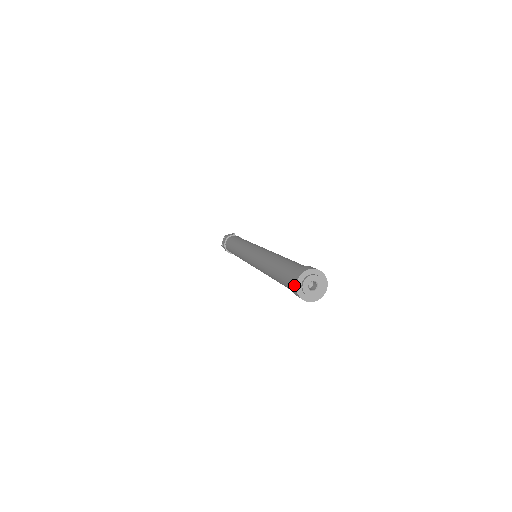
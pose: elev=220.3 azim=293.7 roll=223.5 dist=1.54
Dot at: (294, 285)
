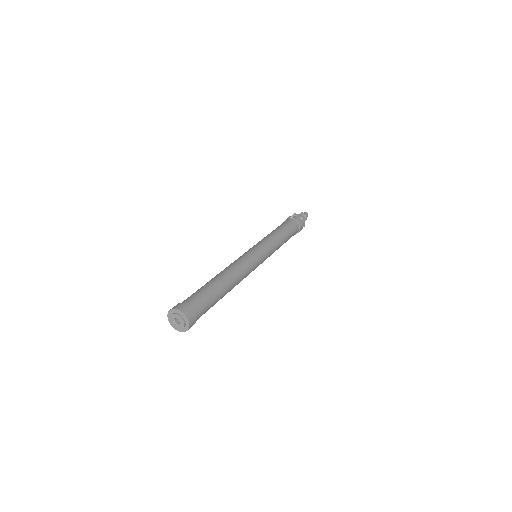
Dot at: occluded
